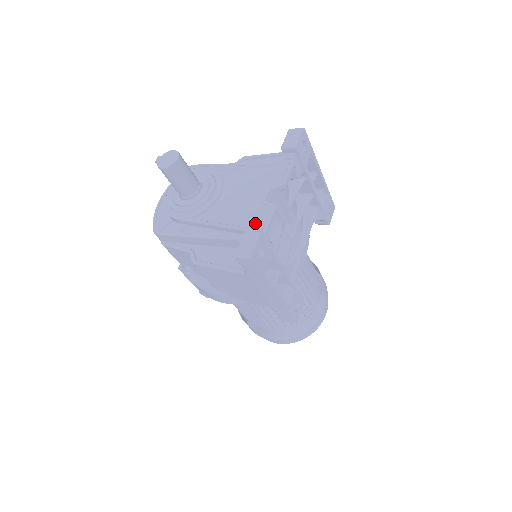
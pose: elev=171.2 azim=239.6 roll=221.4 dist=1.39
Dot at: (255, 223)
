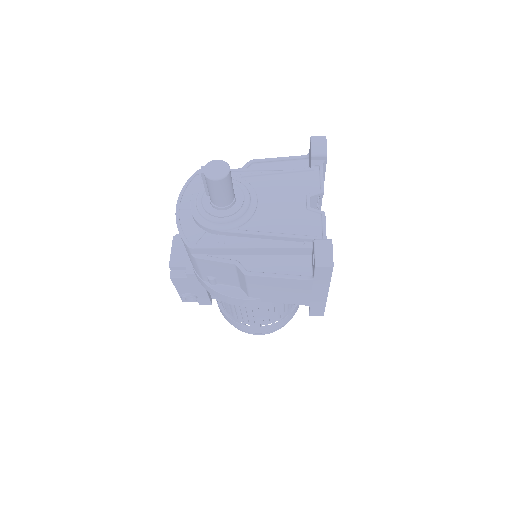
Dot at: (311, 230)
